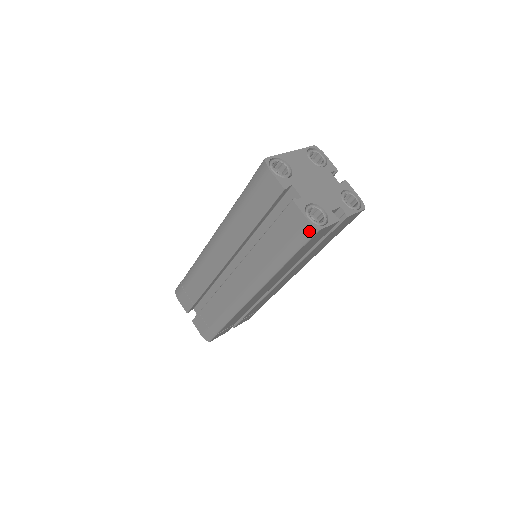
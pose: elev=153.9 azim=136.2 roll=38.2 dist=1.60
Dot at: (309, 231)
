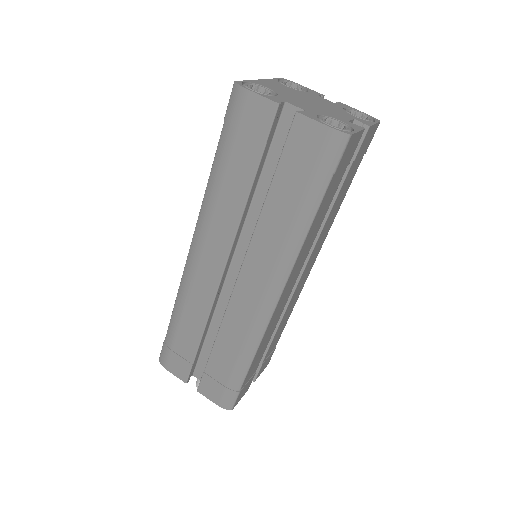
Dot at: (336, 144)
